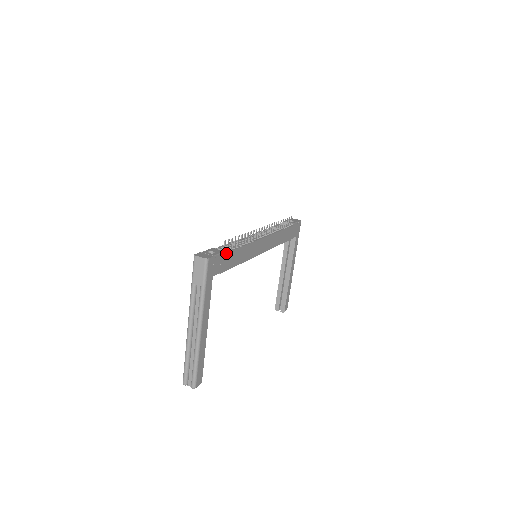
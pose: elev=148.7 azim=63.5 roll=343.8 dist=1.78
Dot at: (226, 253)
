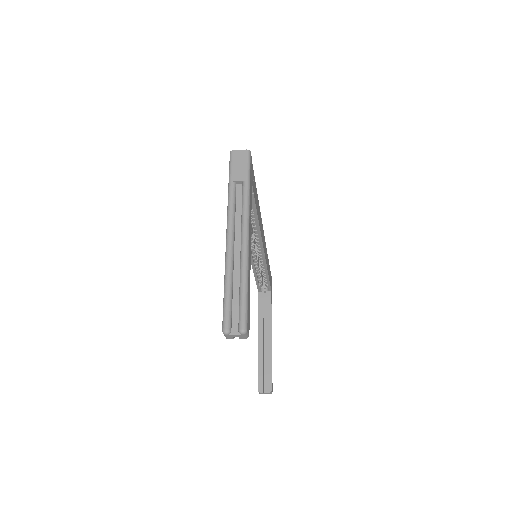
Dot at: occluded
